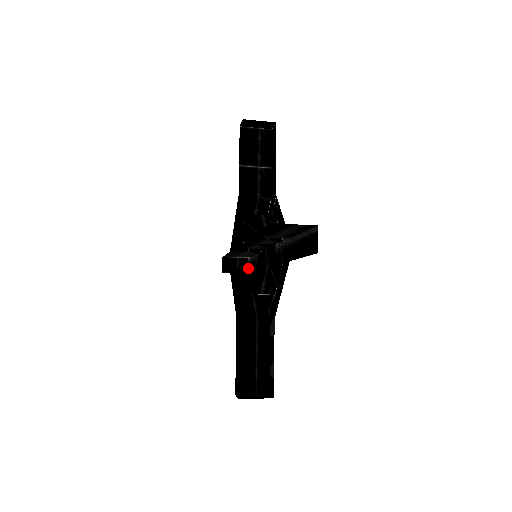
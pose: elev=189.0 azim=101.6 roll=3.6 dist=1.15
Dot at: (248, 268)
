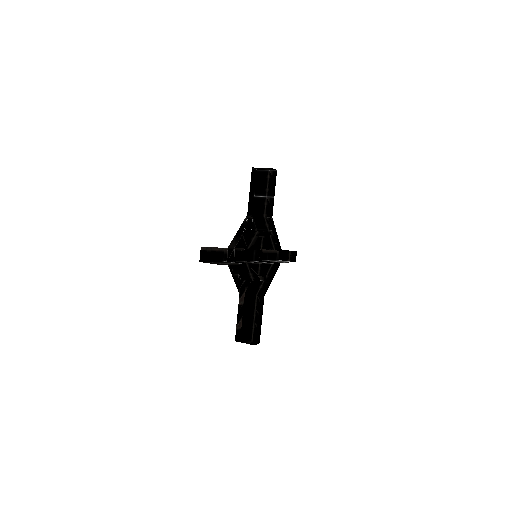
Dot at: (237, 265)
